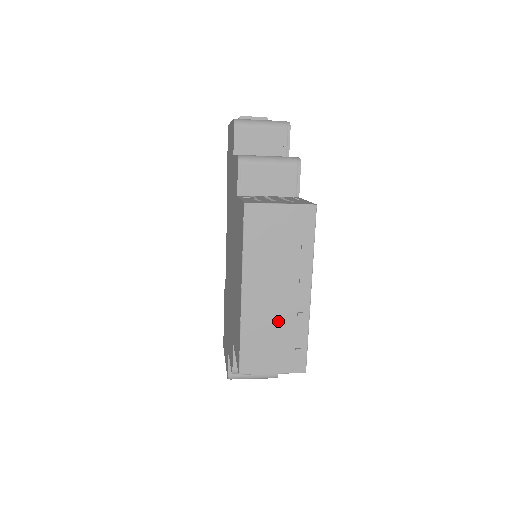
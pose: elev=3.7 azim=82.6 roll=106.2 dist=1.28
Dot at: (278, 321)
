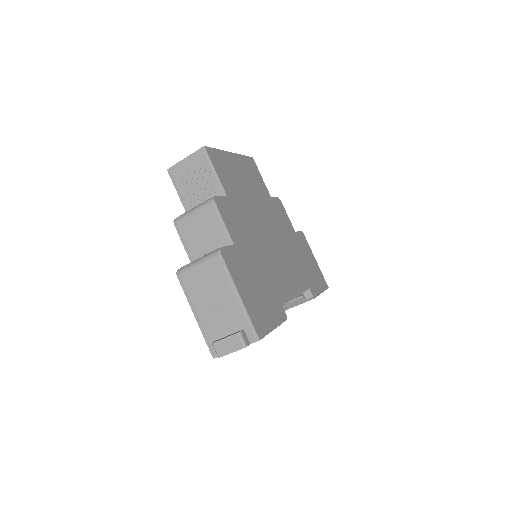
Dot at: occluded
